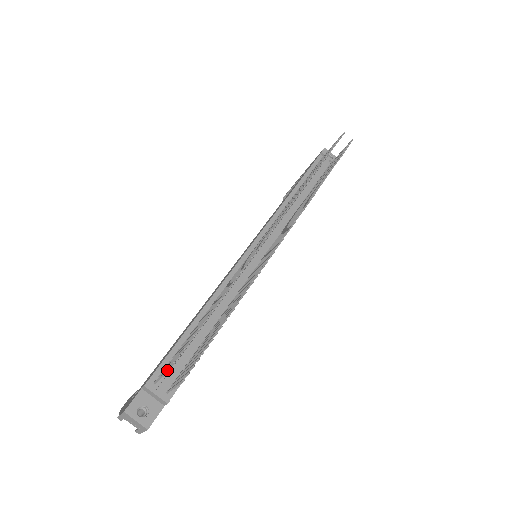
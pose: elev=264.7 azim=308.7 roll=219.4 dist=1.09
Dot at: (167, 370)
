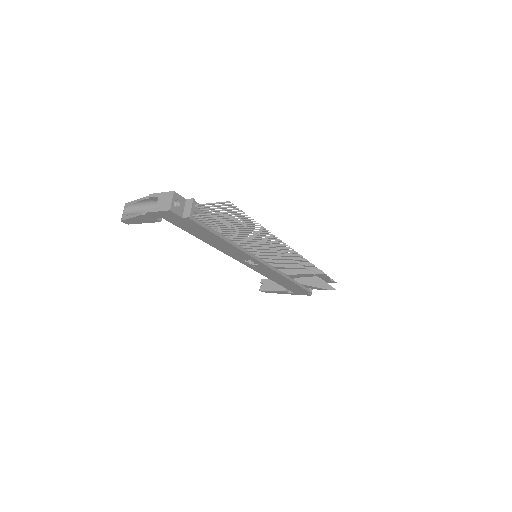
Dot at: (228, 201)
